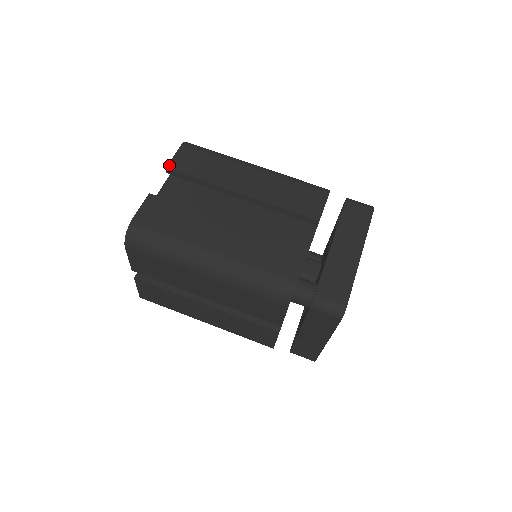
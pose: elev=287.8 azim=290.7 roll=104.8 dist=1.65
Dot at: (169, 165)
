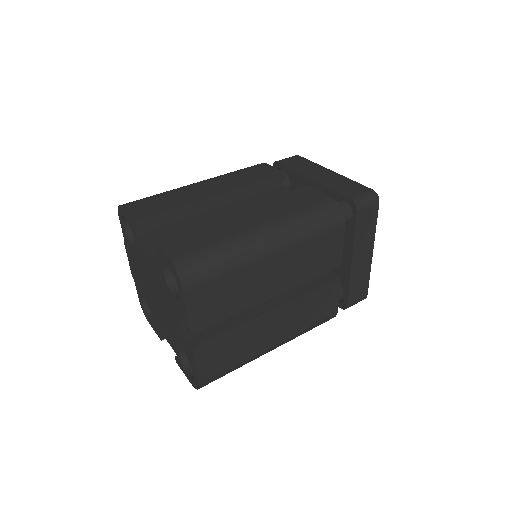
Dot at: (134, 218)
